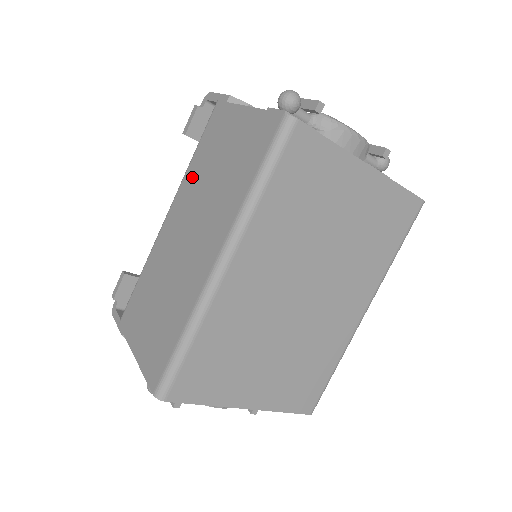
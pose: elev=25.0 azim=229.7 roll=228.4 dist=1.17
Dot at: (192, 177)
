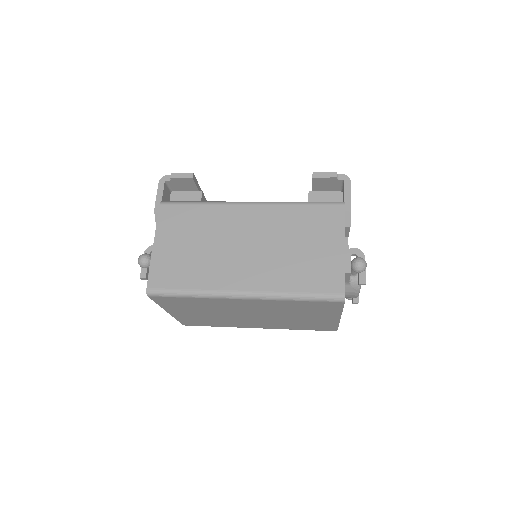
Dot at: (285, 217)
